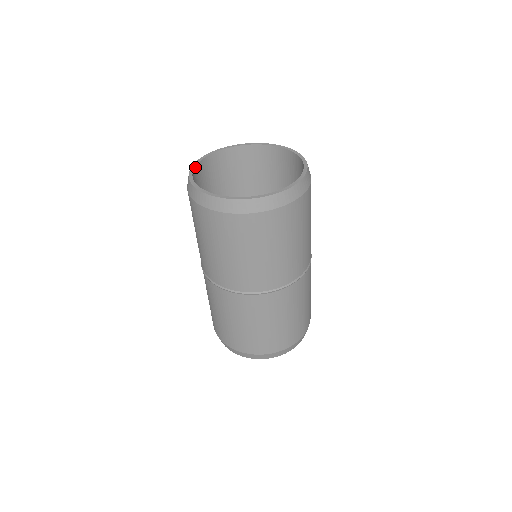
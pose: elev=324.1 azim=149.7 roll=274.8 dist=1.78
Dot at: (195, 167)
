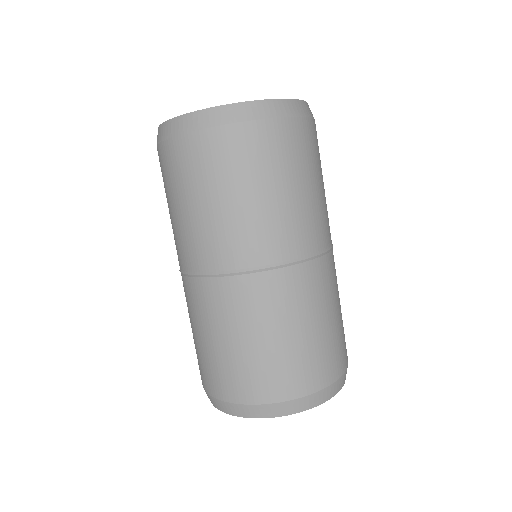
Dot at: occluded
